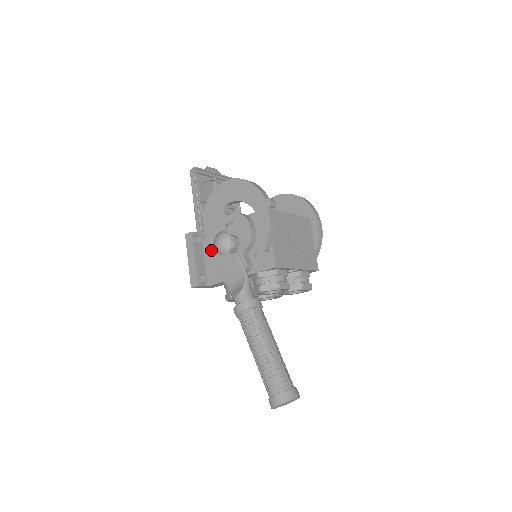
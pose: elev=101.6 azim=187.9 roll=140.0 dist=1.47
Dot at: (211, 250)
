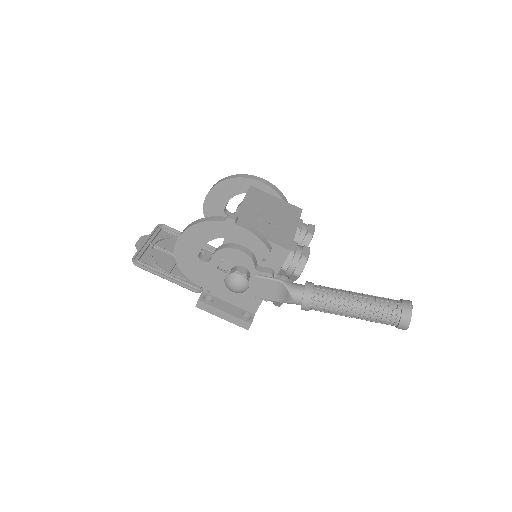
Dot at: (226, 293)
